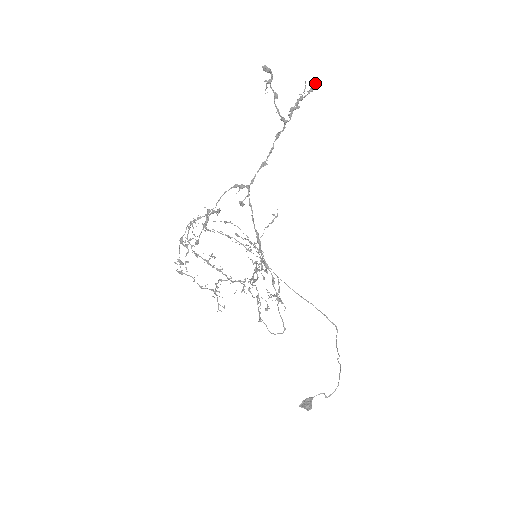
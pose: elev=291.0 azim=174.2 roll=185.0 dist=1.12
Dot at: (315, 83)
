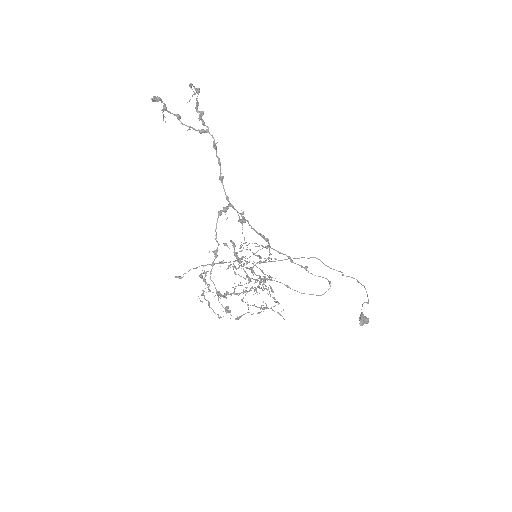
Dot at: (191, 84)
